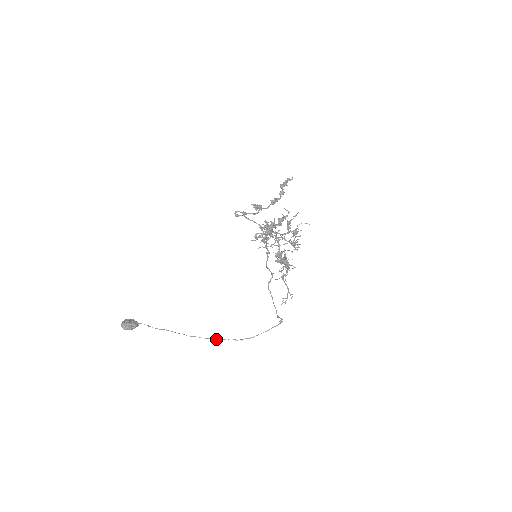
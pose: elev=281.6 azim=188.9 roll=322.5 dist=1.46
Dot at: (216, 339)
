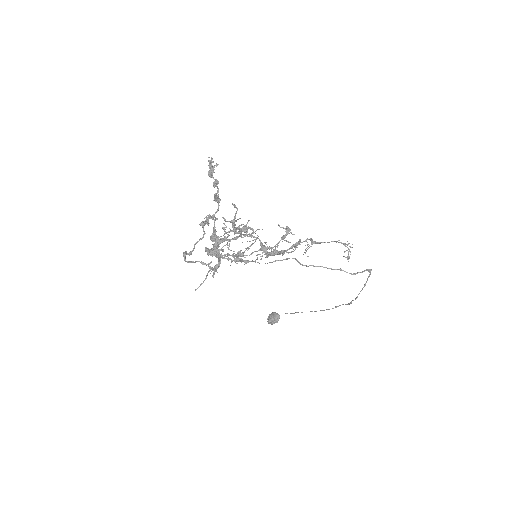
Dot at: occluded
